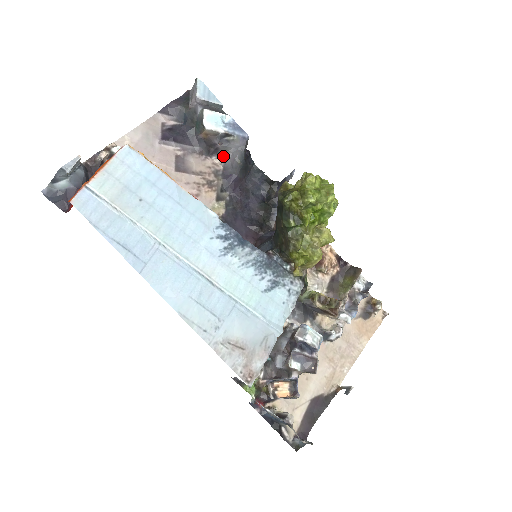
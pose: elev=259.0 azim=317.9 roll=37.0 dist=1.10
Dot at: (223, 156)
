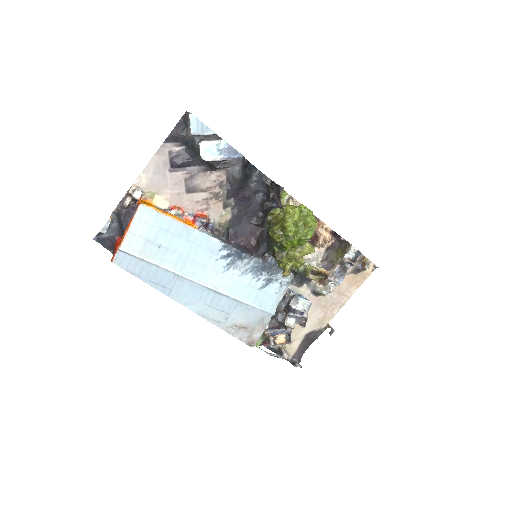
Dot at: (225, 169)
